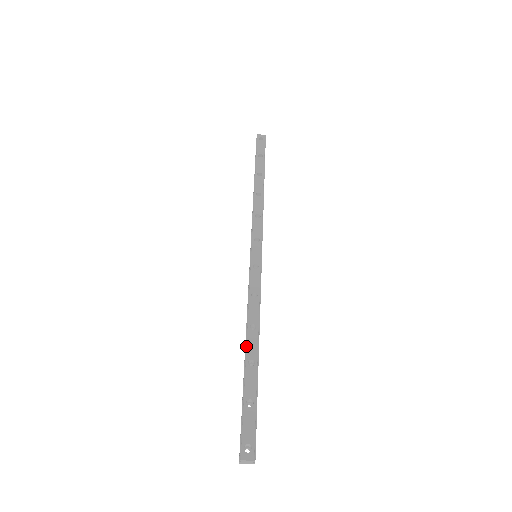
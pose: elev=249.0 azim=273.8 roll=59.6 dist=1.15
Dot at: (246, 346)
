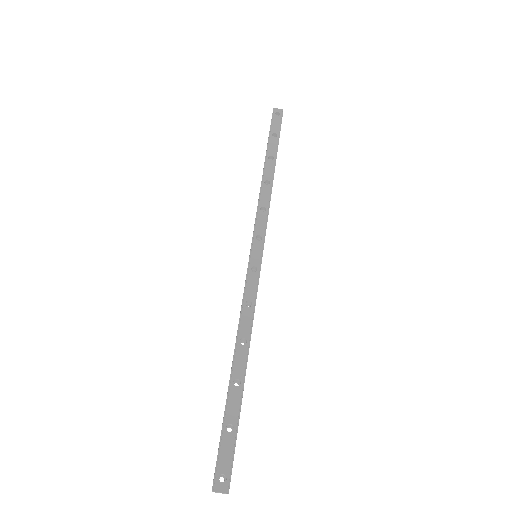
Dot at: (233, 362)
